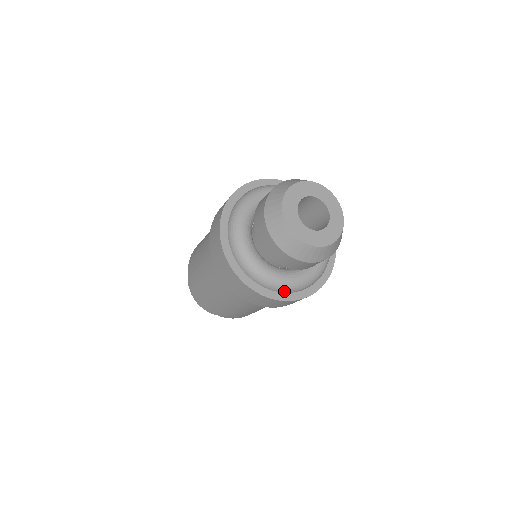
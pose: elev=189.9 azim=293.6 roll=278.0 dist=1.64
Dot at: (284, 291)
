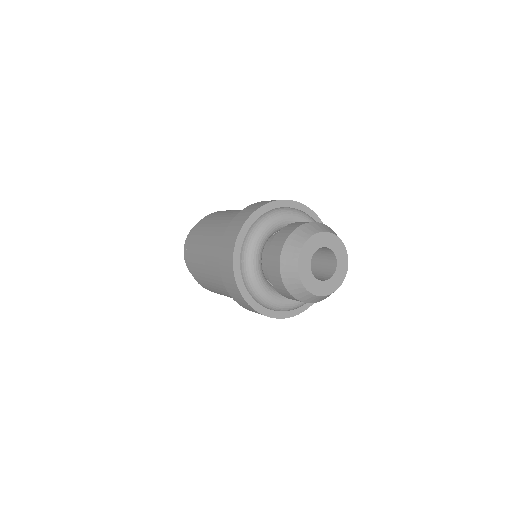
Dot at: (292, 309)
